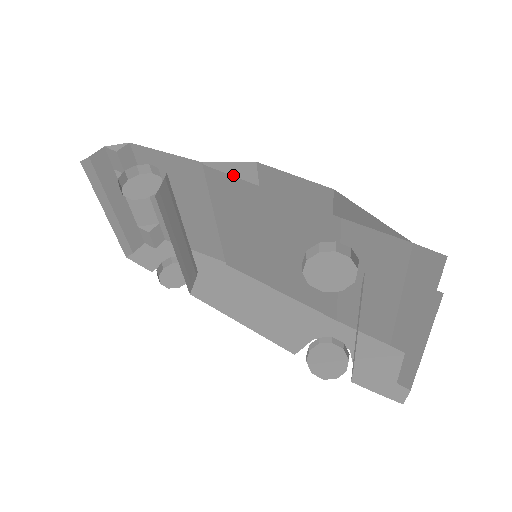
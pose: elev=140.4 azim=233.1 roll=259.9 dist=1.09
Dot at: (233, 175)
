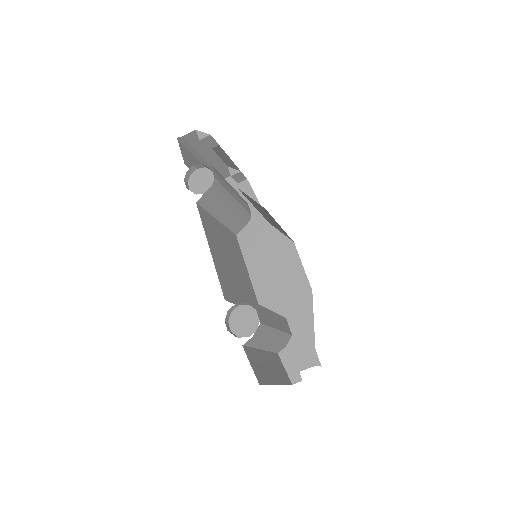
Dot at: (255, 202)
